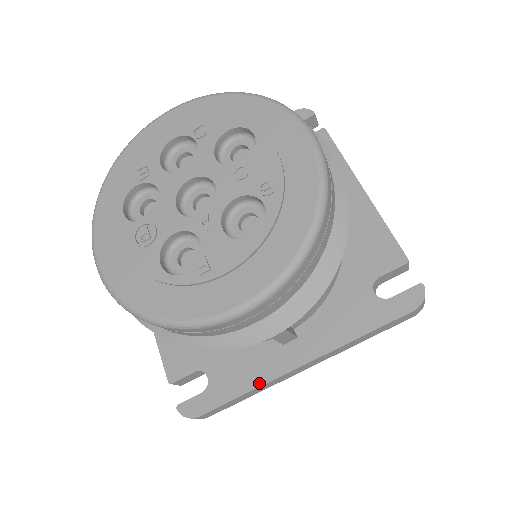
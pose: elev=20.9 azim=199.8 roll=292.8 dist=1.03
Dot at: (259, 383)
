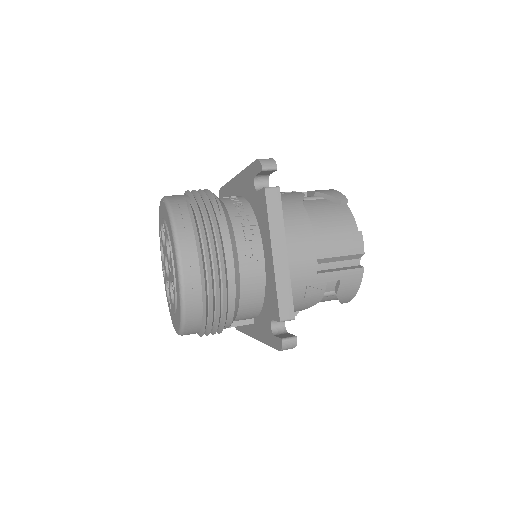
Dot at: (247, 333)
